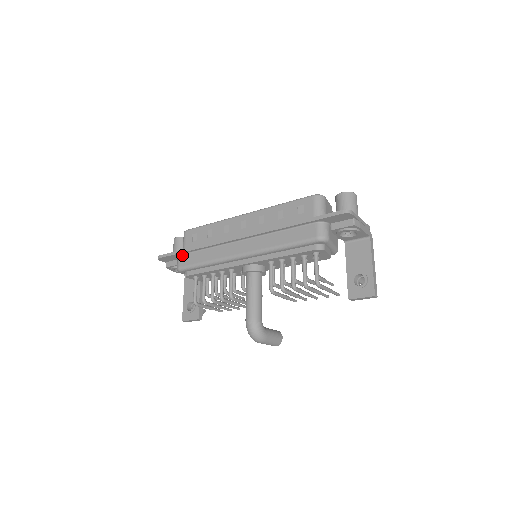
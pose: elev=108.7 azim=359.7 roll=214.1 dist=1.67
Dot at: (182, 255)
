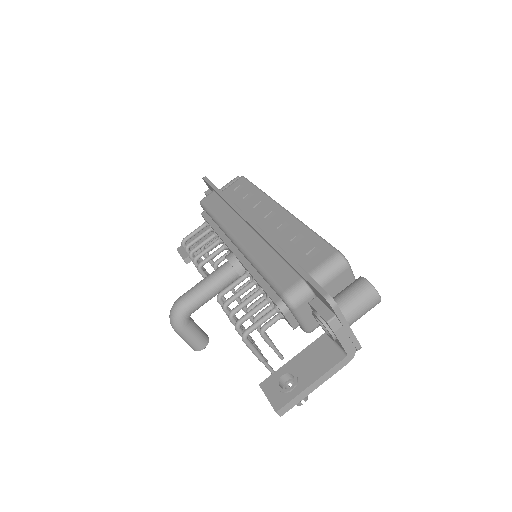
Dot at: (215, 193)
